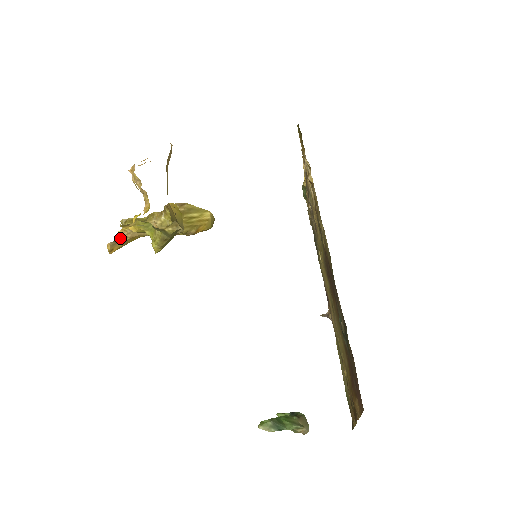
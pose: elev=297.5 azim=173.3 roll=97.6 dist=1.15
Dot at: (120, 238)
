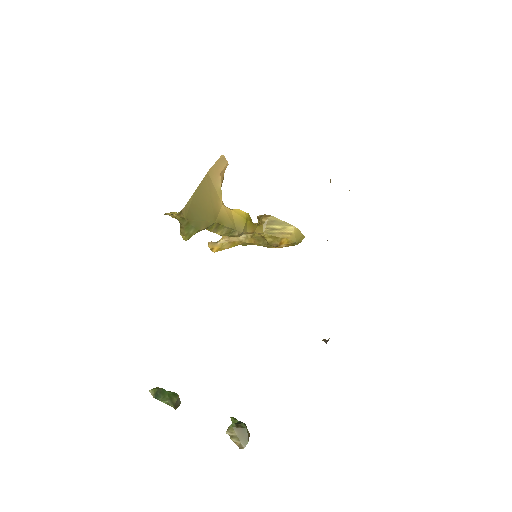
Dot at: (221, 240)
